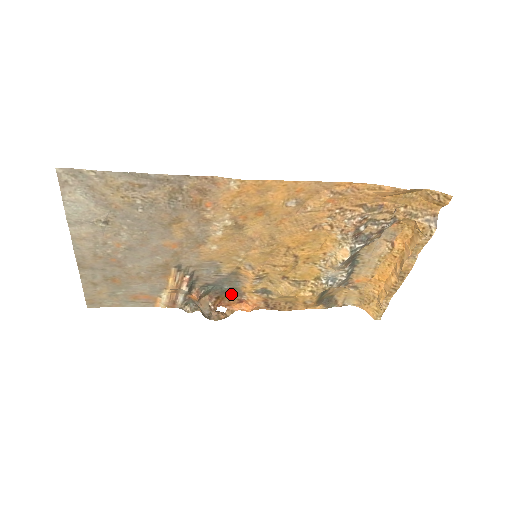
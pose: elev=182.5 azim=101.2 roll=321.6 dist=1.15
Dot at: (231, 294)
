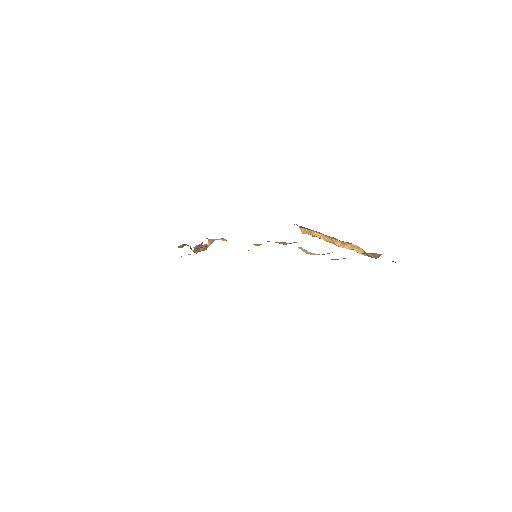
Dot at: occluded
